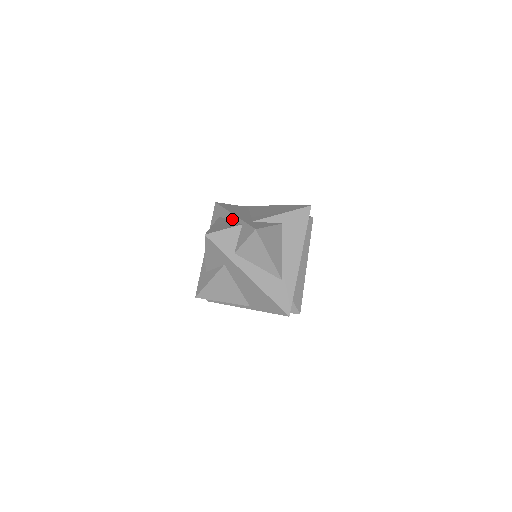
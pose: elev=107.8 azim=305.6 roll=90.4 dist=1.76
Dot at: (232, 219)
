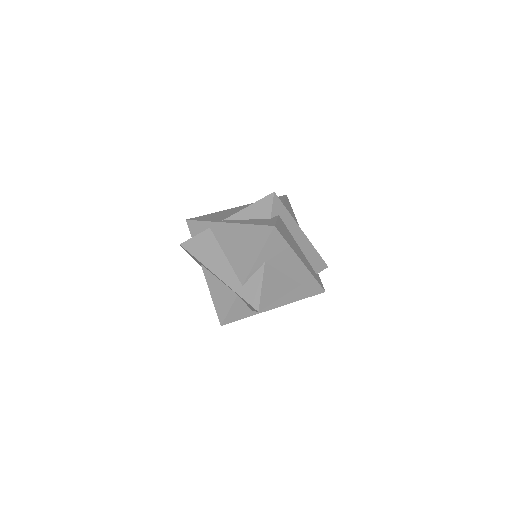
Dot at: (220, 280)
